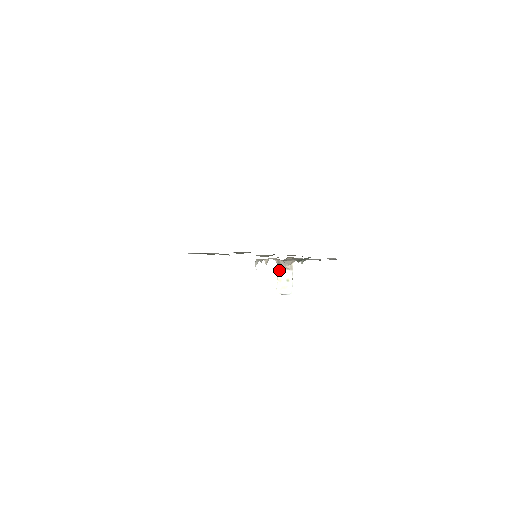
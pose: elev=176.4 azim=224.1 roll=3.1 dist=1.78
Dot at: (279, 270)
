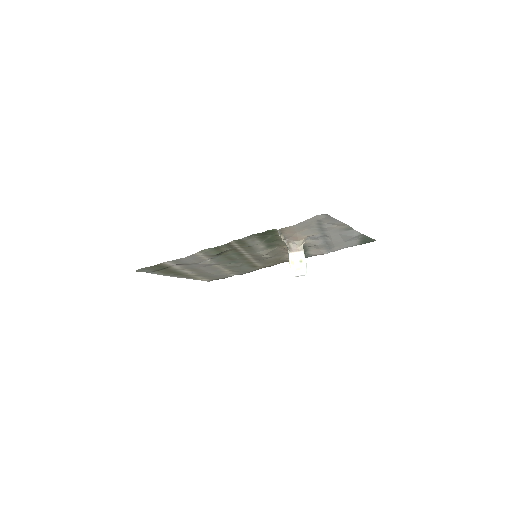
Dot at: (290, 254)
